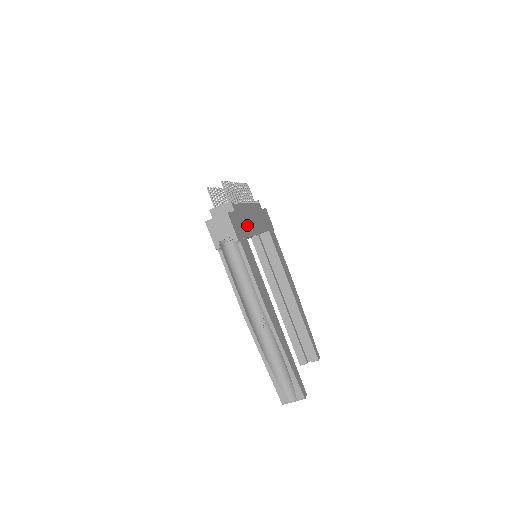
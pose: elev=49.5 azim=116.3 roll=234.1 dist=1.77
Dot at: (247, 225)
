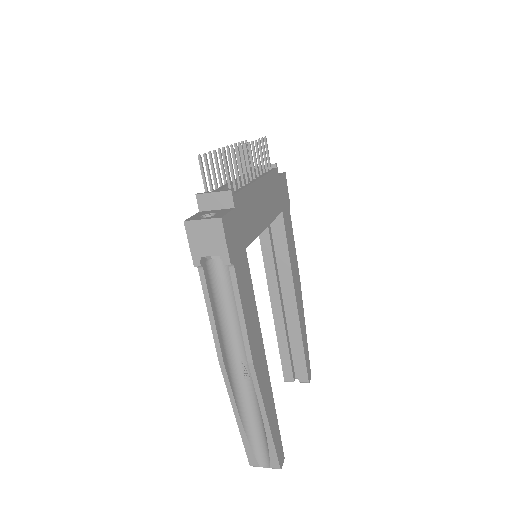
Dot at: (251, 222)
